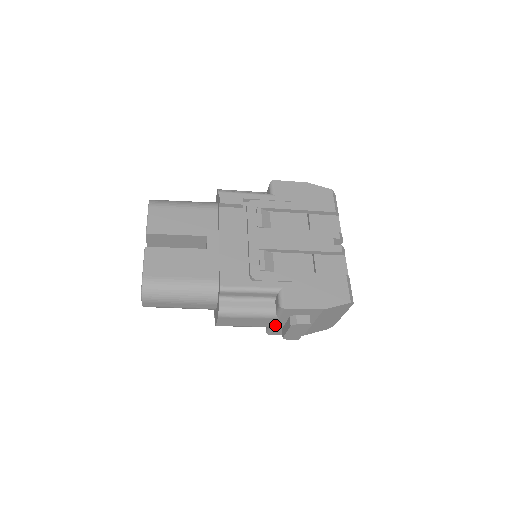
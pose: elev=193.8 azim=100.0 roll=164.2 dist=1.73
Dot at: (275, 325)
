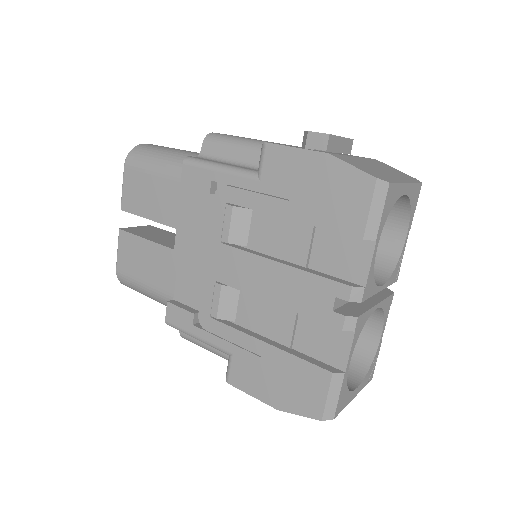
Dot at: occluded
